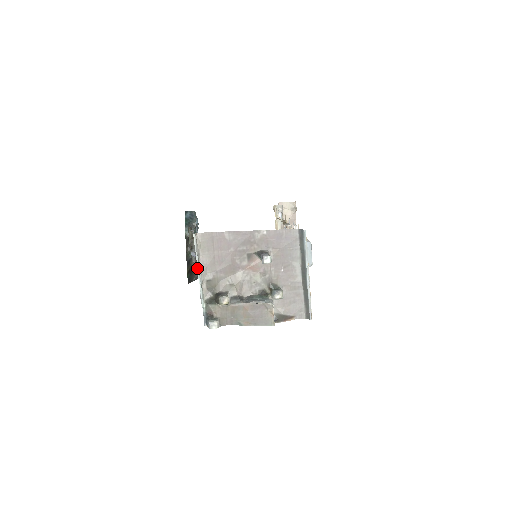
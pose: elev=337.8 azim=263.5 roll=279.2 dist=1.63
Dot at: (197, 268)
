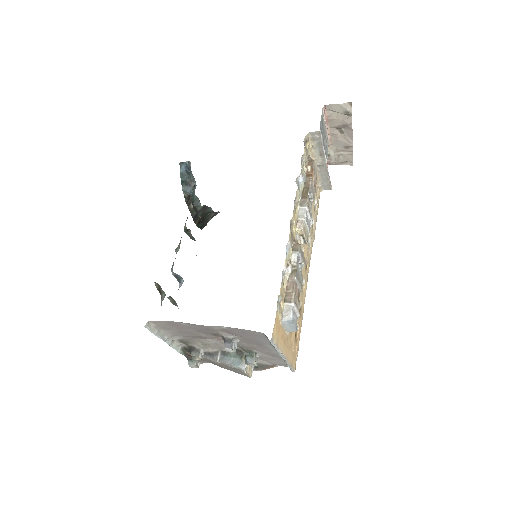
Dot at: occluded
